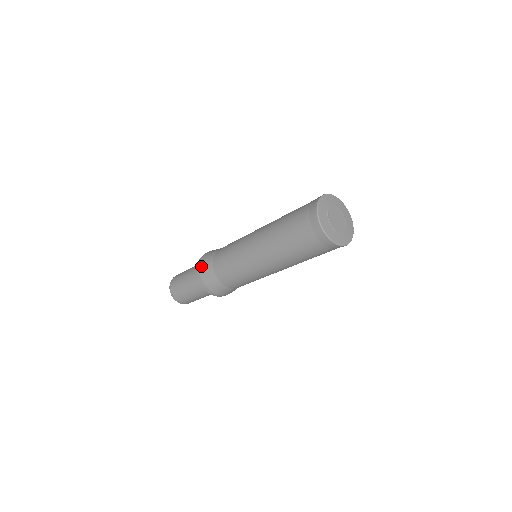
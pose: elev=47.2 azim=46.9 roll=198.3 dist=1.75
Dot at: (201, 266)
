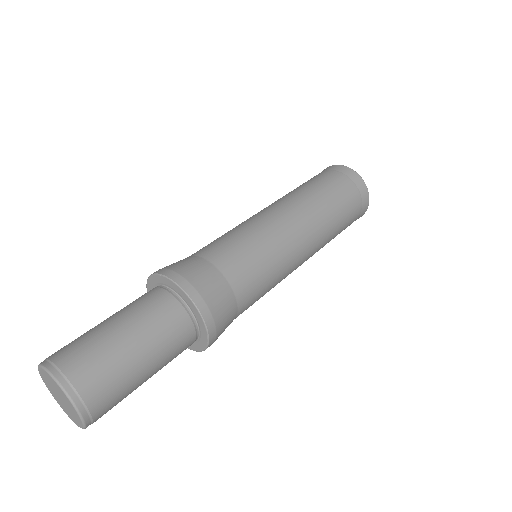
Dot at: (167, 266)
